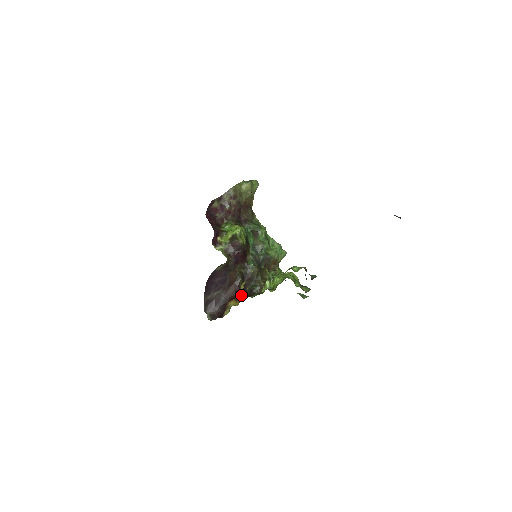
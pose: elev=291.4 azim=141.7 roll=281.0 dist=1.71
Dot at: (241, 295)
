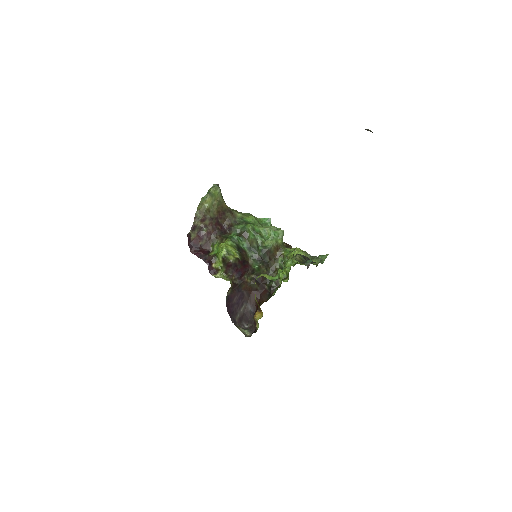
Dot at: (263, 298)
